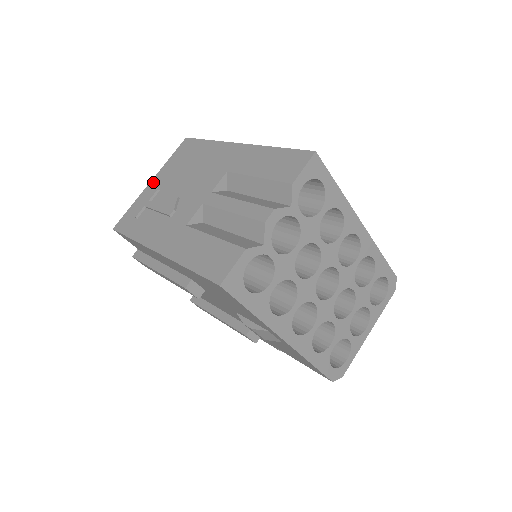
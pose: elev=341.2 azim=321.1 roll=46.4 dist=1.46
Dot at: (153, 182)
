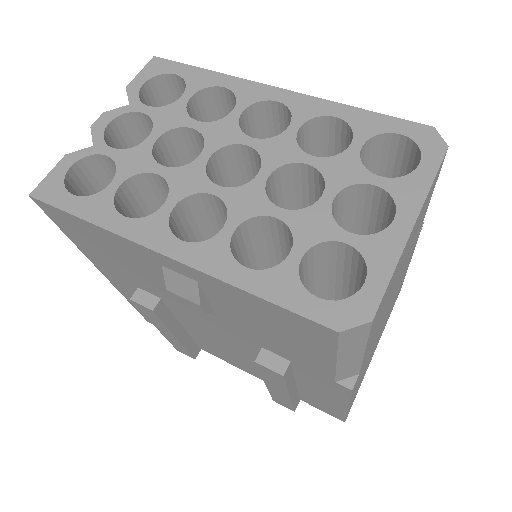
Dot at: occluded
